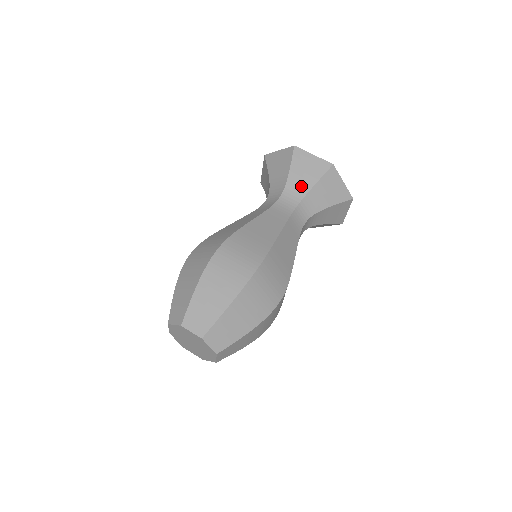
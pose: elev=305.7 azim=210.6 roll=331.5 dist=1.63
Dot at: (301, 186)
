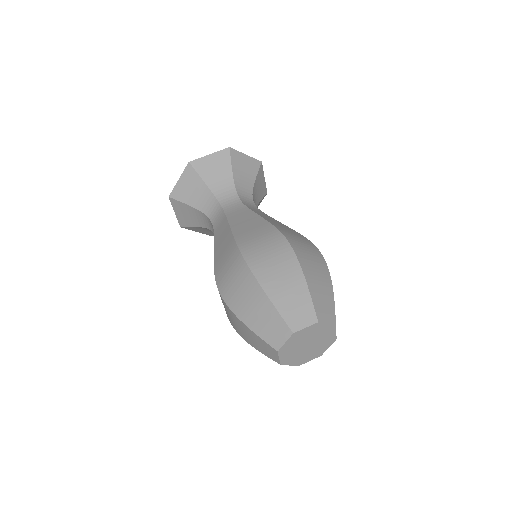
Dot at: (246, 185)
